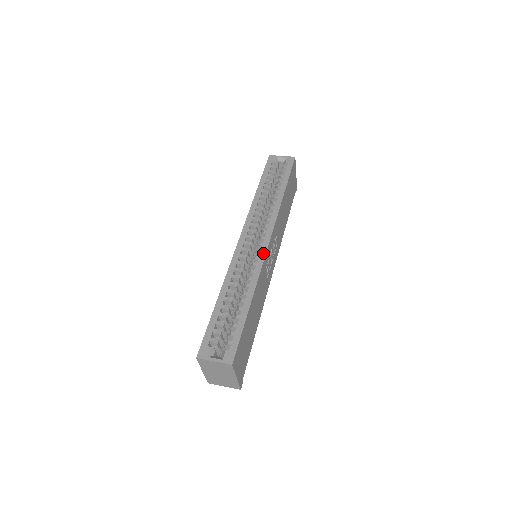
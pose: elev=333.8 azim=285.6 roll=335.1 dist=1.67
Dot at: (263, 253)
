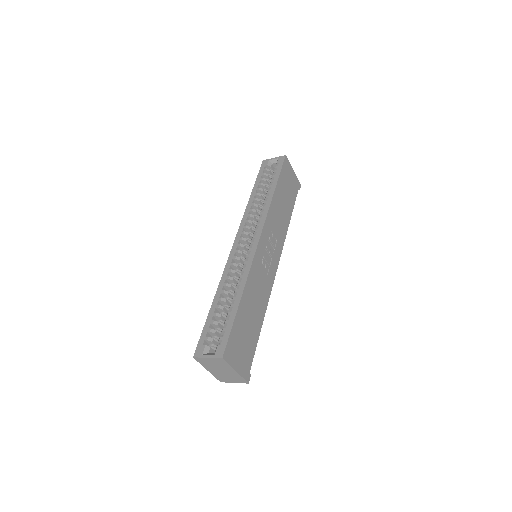
Dot at: (253, 251)
